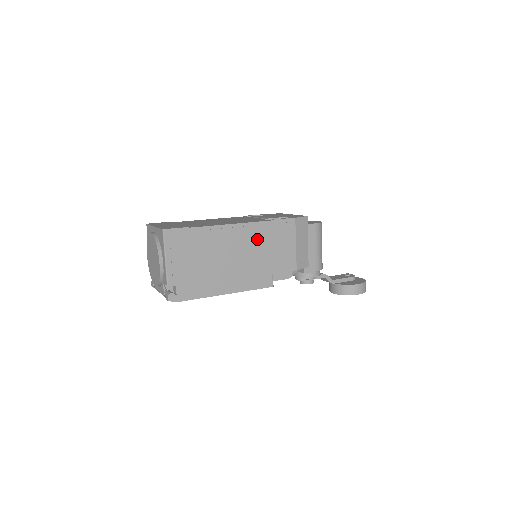
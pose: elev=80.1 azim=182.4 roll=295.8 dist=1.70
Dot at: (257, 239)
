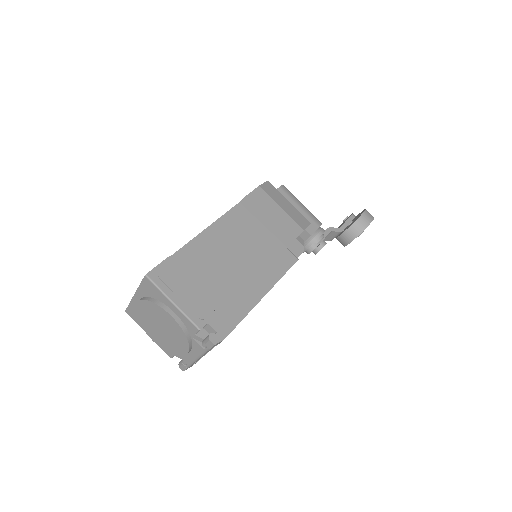
Dot at: (244, 225)
